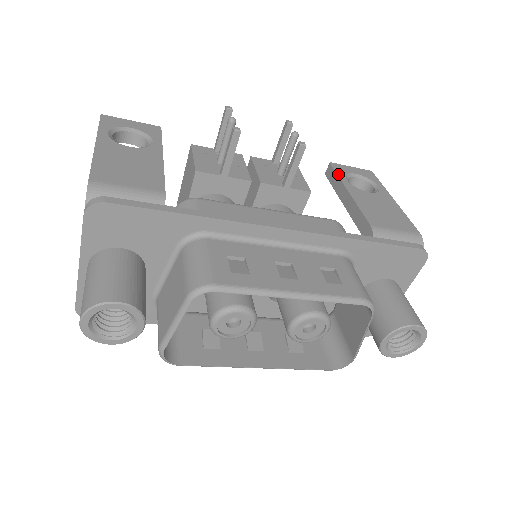
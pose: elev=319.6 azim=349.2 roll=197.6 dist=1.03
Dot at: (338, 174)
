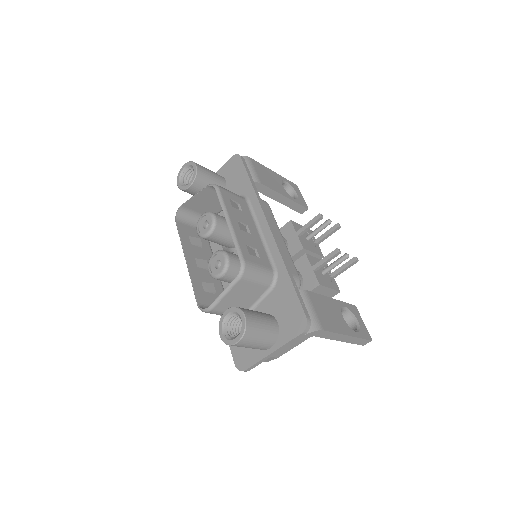
Dot at: (346, 303)
